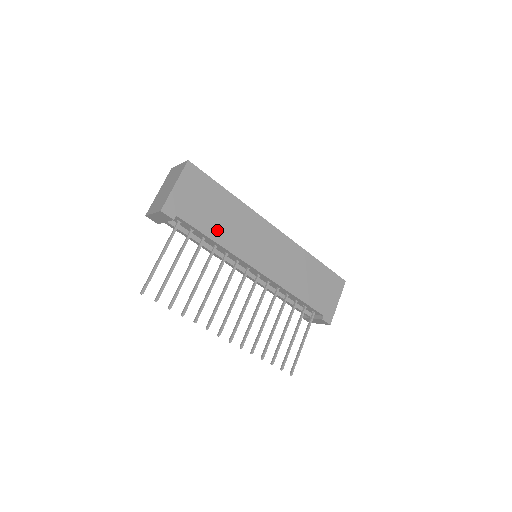
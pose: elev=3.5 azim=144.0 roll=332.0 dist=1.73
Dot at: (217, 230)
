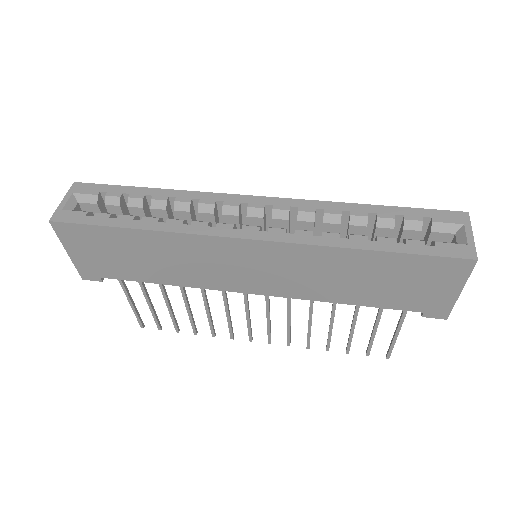
Dot at: (158, 273)
